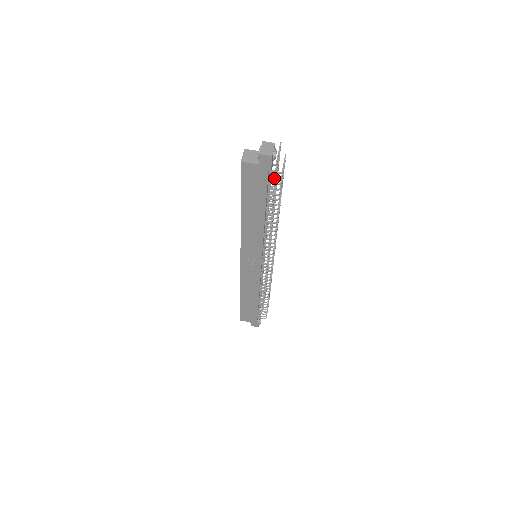
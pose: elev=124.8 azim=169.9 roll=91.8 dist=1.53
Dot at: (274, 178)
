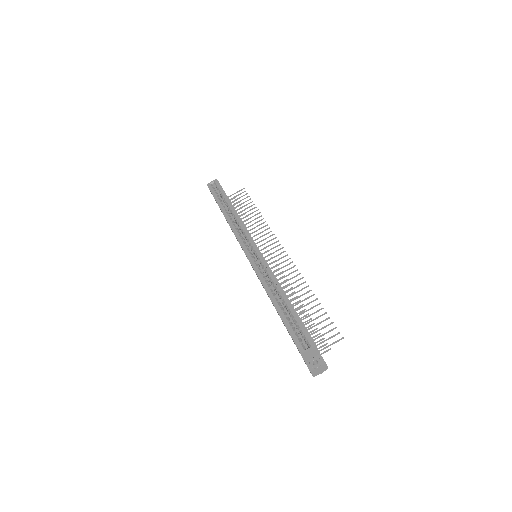
Dot at: occluded
